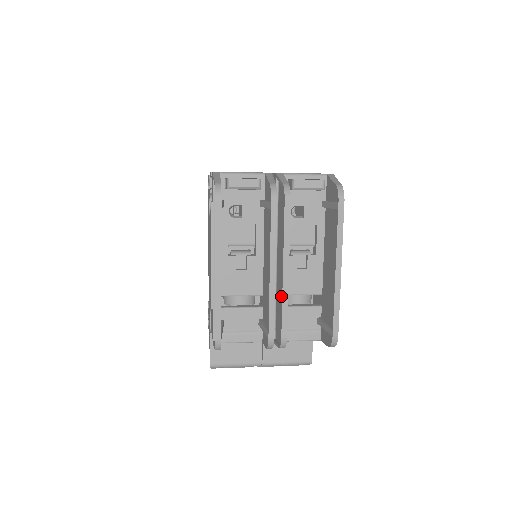
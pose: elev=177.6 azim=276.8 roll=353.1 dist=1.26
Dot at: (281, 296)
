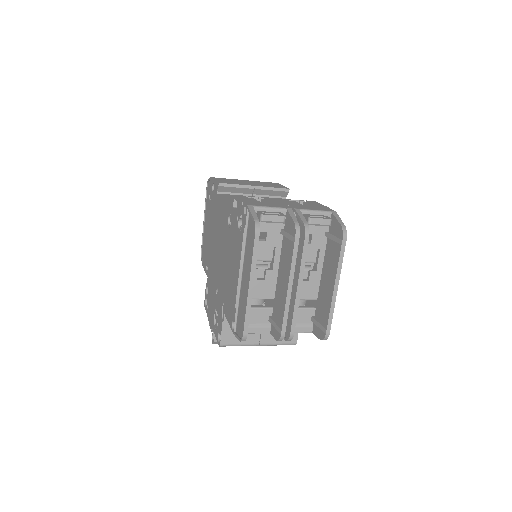
Dot at: (292, 303)
